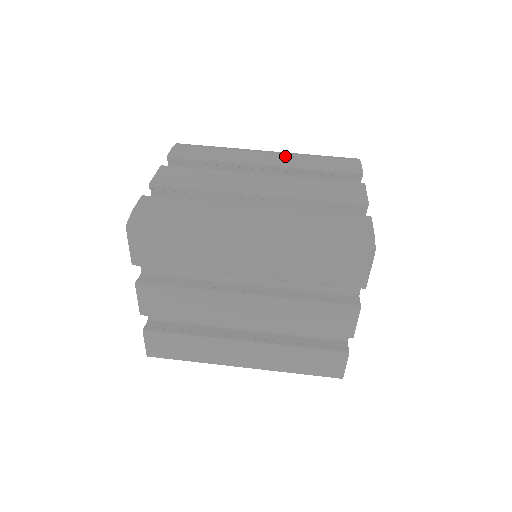
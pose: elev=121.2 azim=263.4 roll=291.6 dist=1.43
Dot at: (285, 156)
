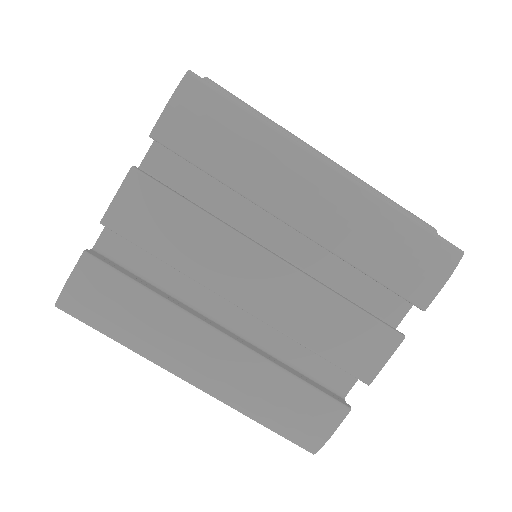
Dot at: (343, 212)
